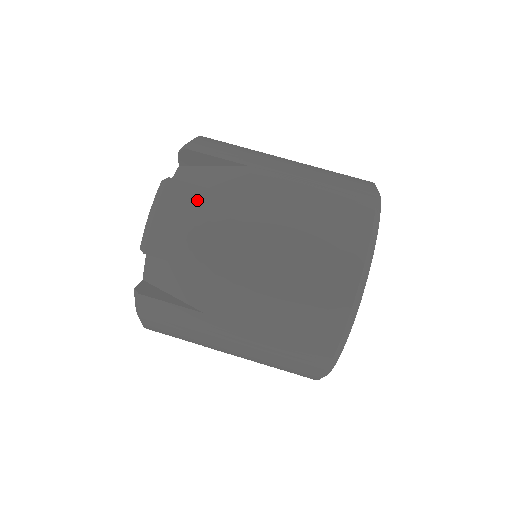
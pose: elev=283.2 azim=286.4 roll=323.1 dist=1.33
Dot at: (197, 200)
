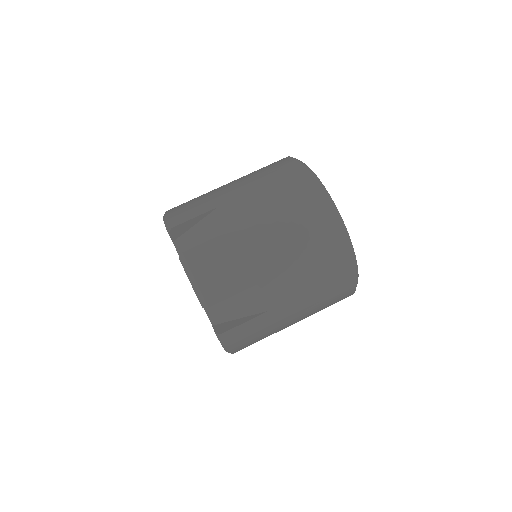
Dot at: (212, 251)
